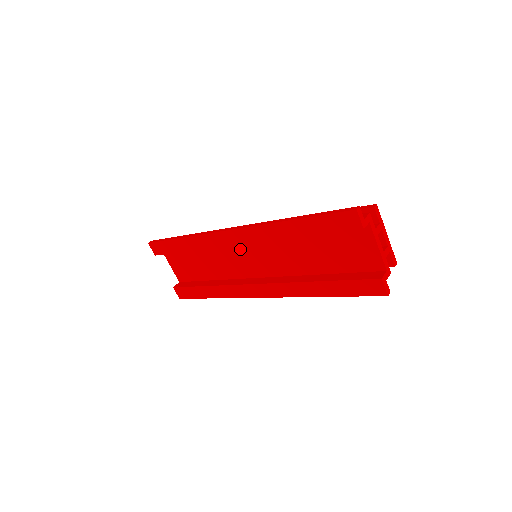
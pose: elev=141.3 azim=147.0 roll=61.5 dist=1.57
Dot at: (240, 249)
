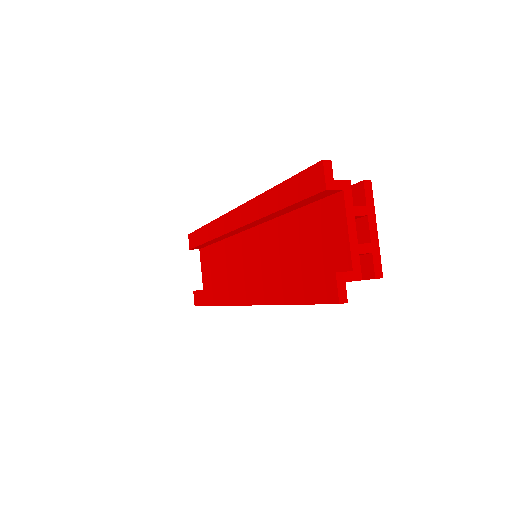
Dot at: (243, 243)
